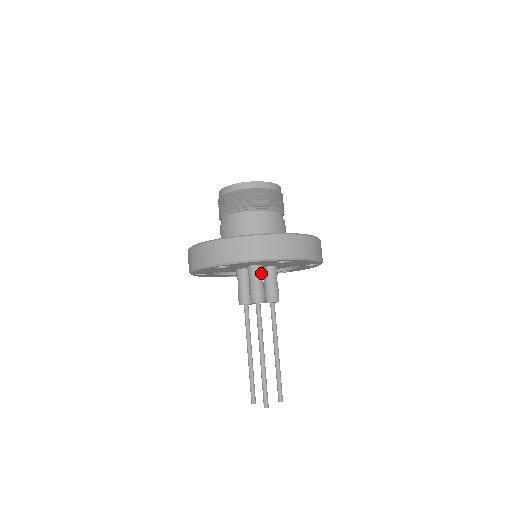
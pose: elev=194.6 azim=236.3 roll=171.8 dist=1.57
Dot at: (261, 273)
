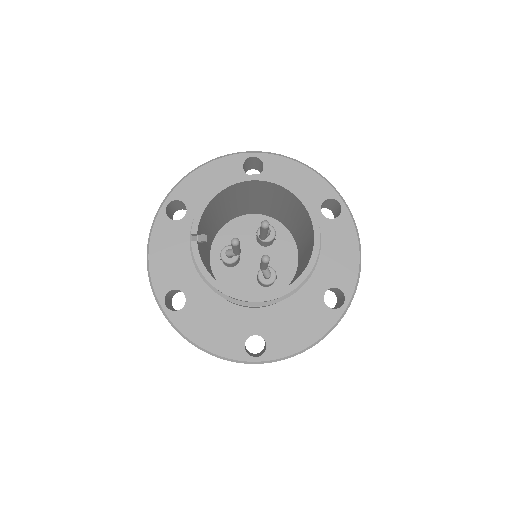
Dot at: occluded
